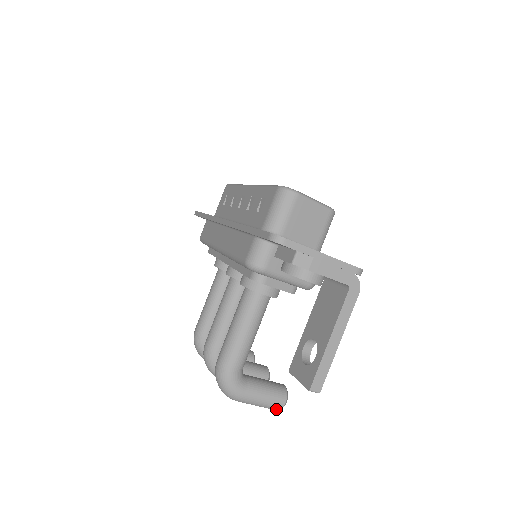
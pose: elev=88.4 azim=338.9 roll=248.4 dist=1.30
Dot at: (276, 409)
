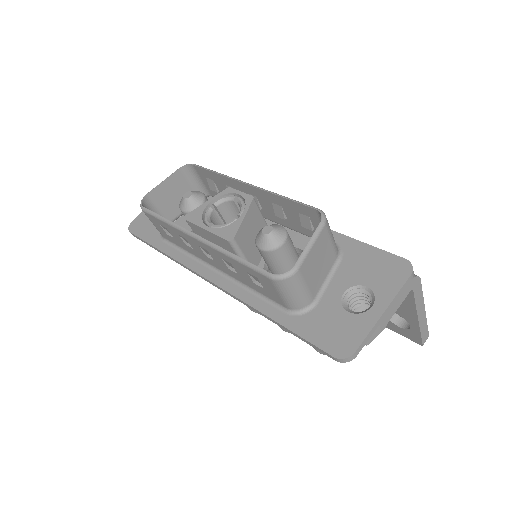
Dot at: occluded
